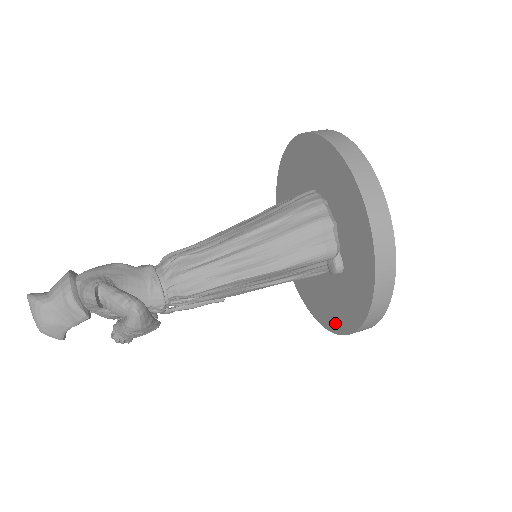
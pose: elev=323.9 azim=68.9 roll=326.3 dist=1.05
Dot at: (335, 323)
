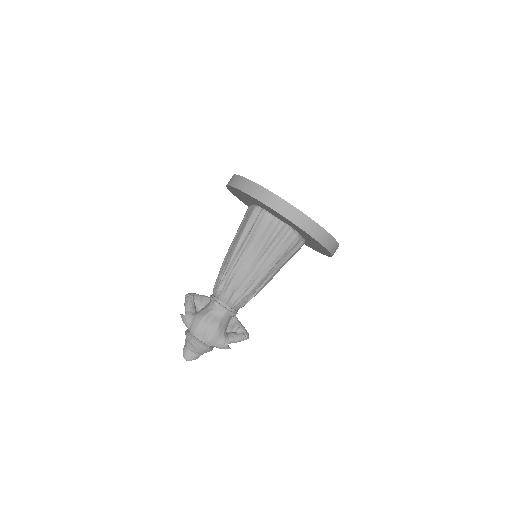
Dot at: occluded
